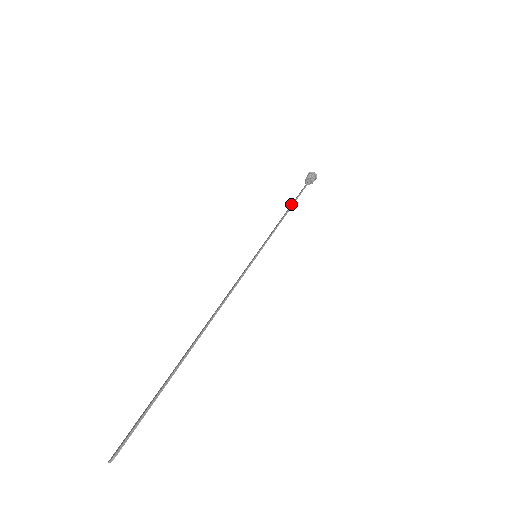
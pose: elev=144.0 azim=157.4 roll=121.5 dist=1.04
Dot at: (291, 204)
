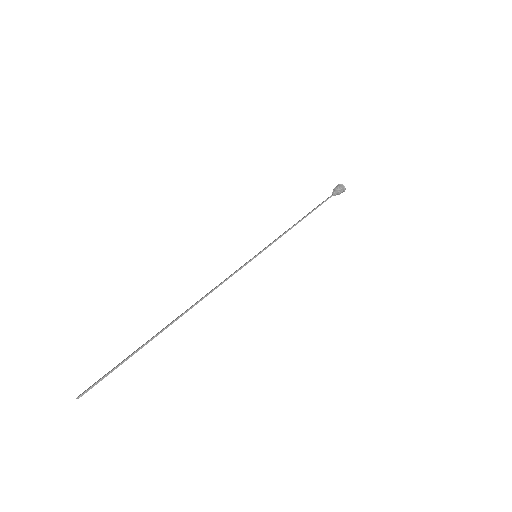
Dot at: (309, 212)
